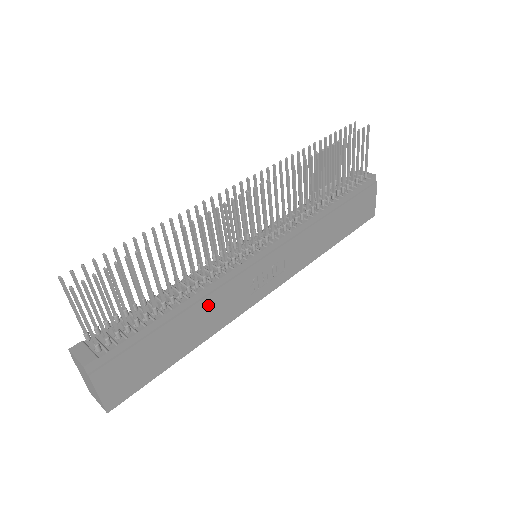
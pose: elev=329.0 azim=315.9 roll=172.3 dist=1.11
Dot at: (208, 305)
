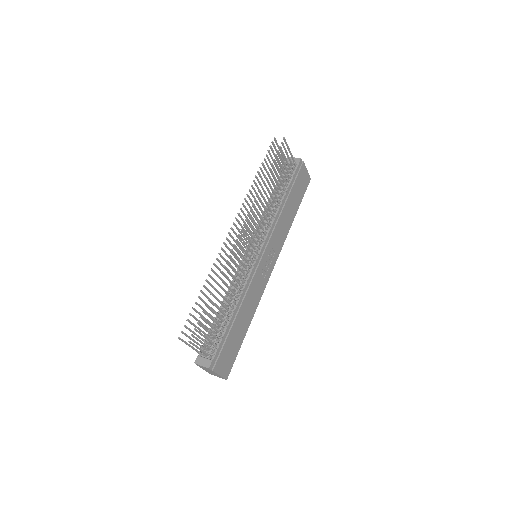
Dot at: (247, 301)
